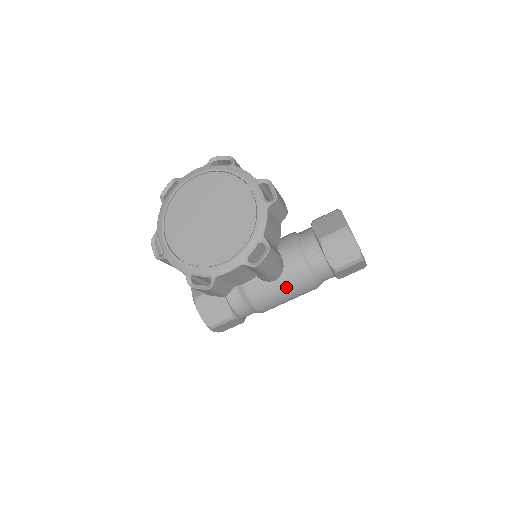
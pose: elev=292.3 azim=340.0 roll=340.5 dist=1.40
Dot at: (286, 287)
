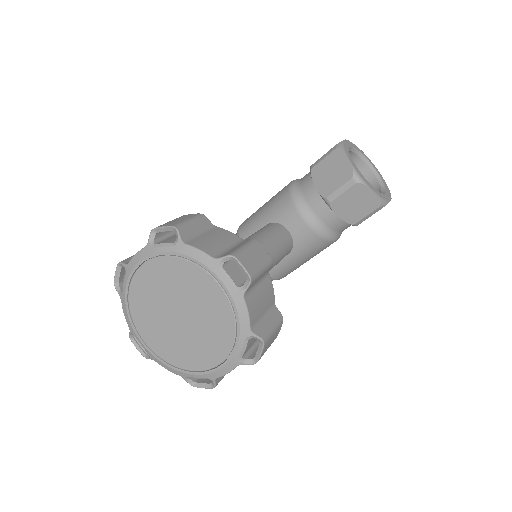
Dot at: (303, 256)
